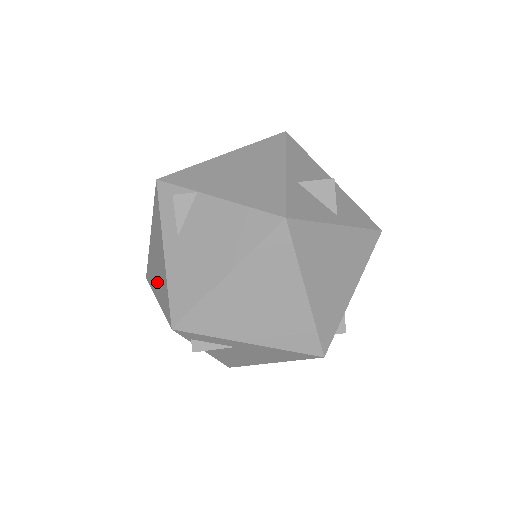
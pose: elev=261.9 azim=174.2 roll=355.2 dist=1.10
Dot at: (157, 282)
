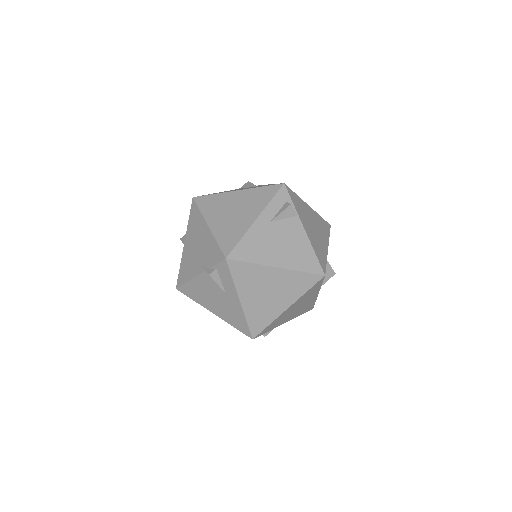
Dot at: (221, 219)
